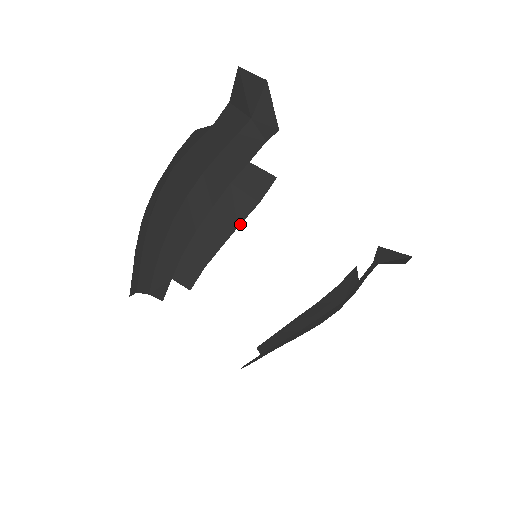
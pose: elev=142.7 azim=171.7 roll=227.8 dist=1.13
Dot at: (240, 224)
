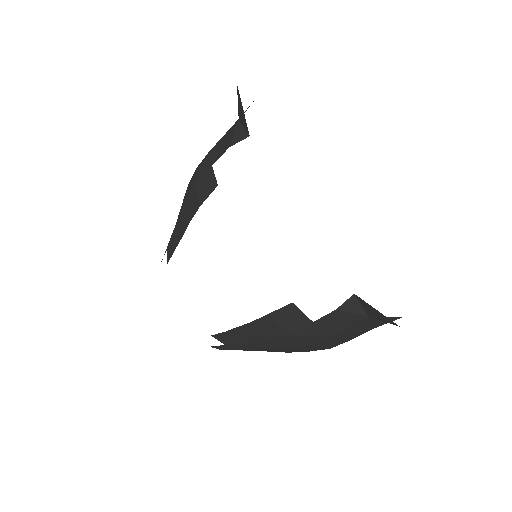
Dot at: occluded
